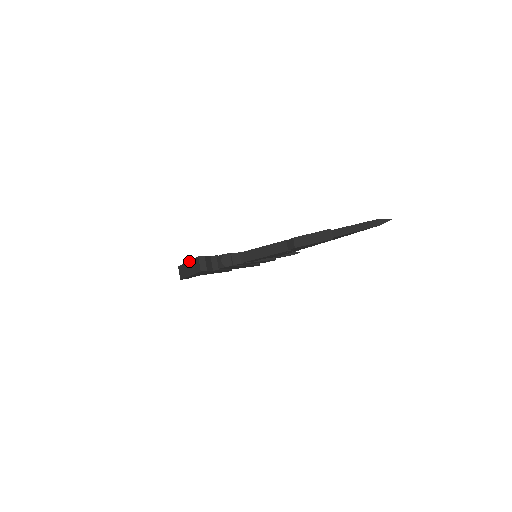
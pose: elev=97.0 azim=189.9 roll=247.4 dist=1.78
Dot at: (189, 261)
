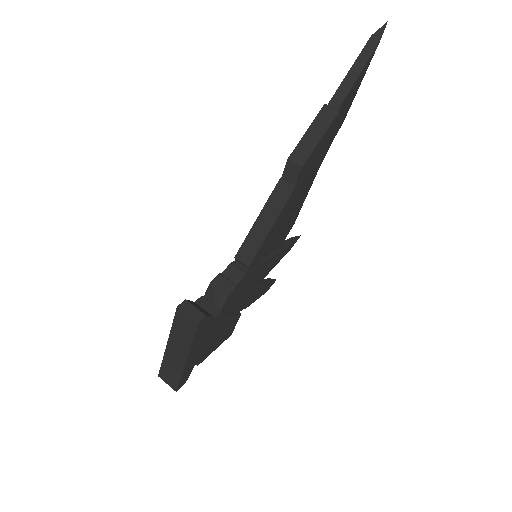
Dot at: (168, 339)
